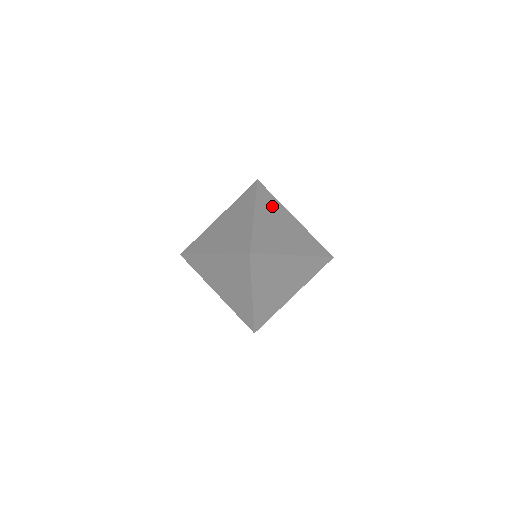
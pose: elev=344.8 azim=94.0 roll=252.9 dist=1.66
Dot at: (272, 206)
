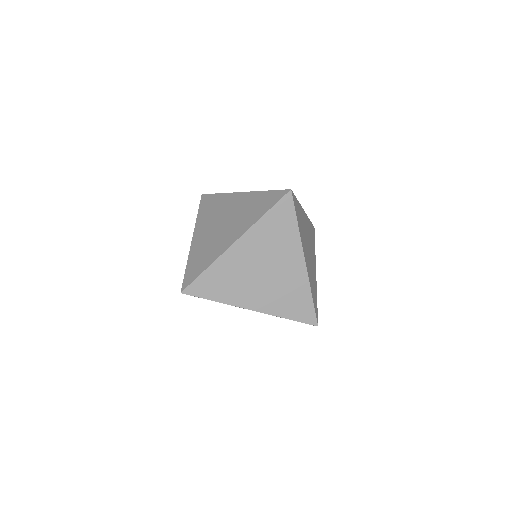
Dot at: (302, 222)
